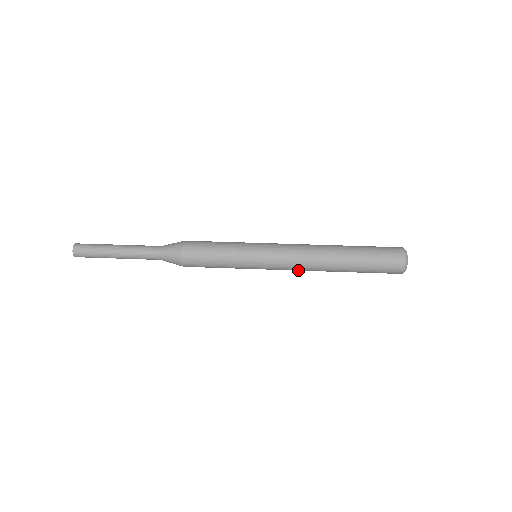
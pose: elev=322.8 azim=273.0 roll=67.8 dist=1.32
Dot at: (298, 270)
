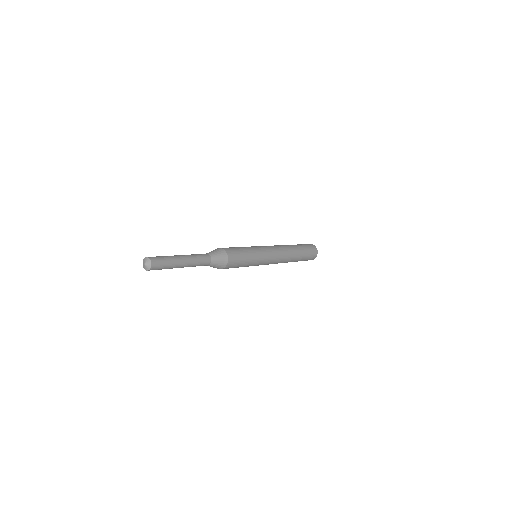
Dot at: occluded
